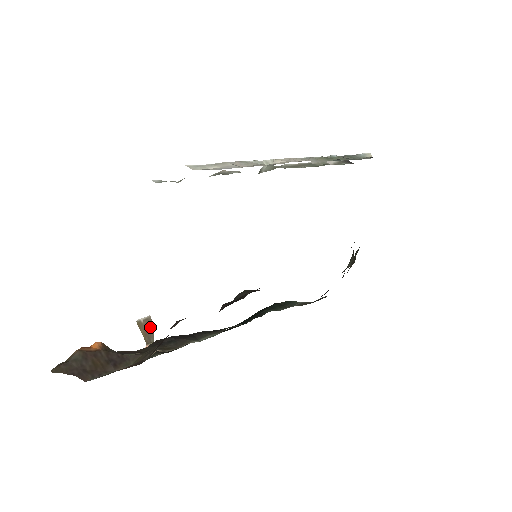
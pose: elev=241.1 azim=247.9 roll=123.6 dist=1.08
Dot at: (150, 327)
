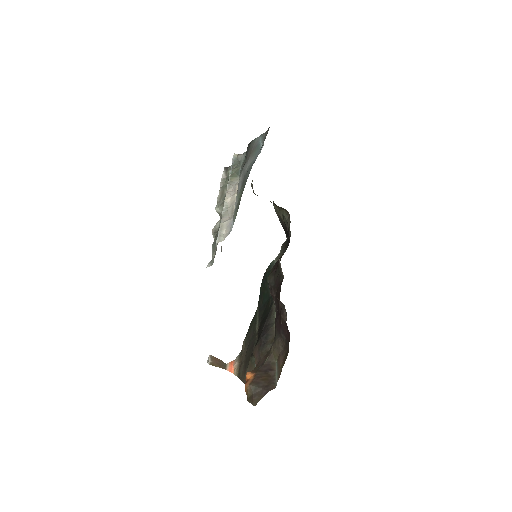
Dot at: (217, 360)
